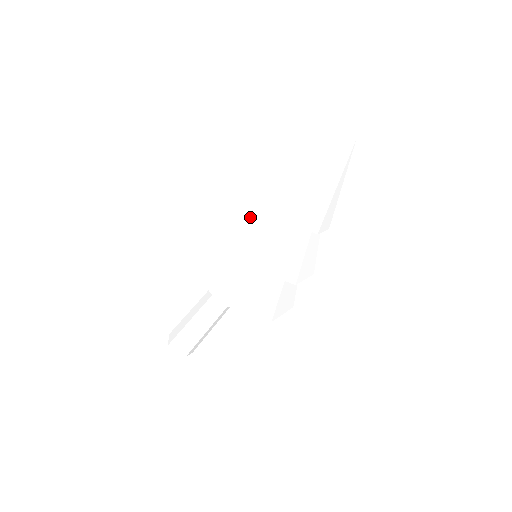
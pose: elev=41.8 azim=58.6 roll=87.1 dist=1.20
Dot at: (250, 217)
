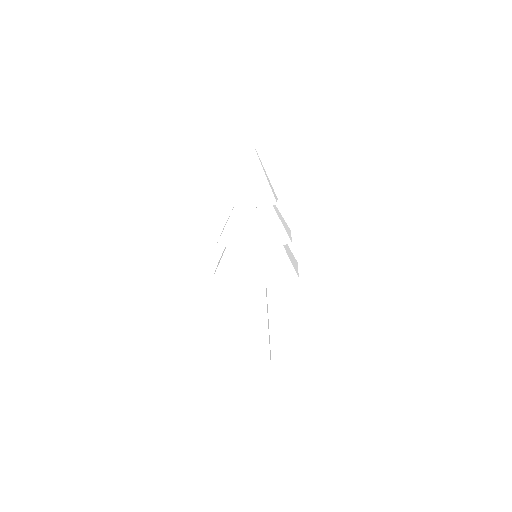
Dot at: (226, 224)
